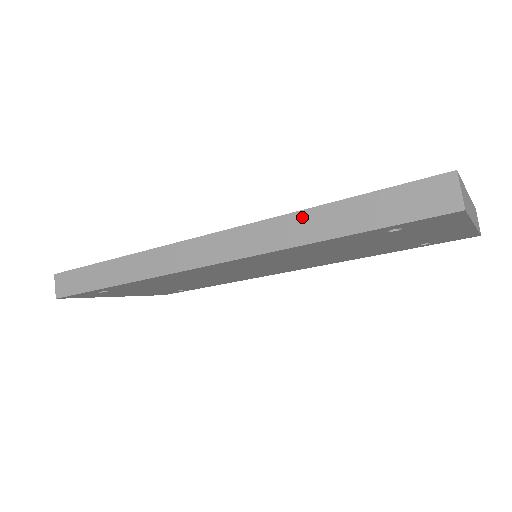
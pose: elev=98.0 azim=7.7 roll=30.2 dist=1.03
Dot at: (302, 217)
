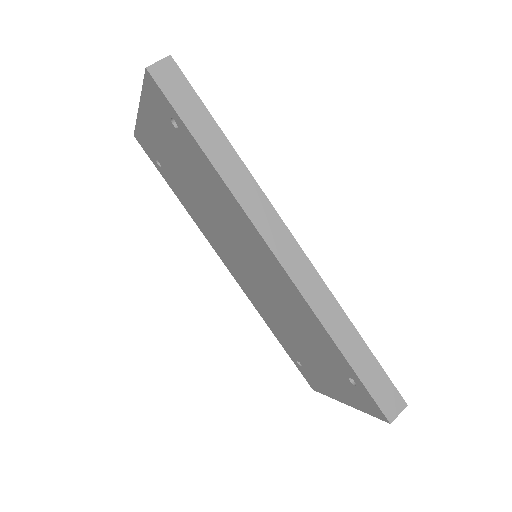
Dot at: (345, 321)
